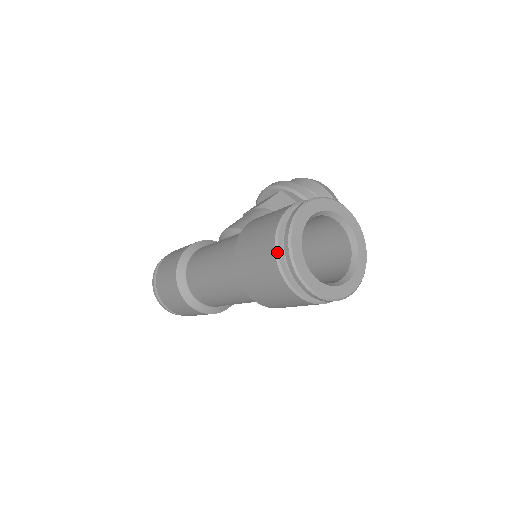
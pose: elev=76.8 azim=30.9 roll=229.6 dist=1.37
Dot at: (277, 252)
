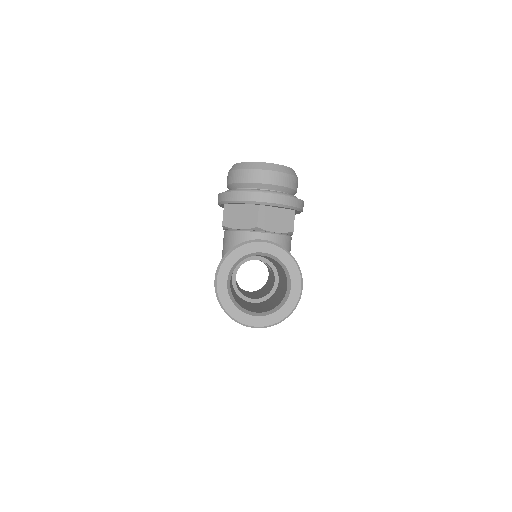
Dot at: occluded
